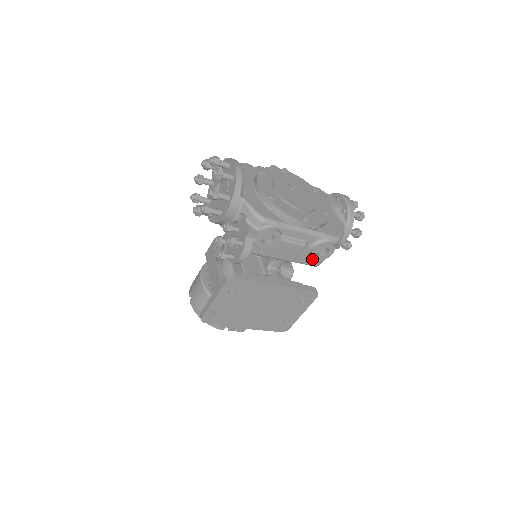
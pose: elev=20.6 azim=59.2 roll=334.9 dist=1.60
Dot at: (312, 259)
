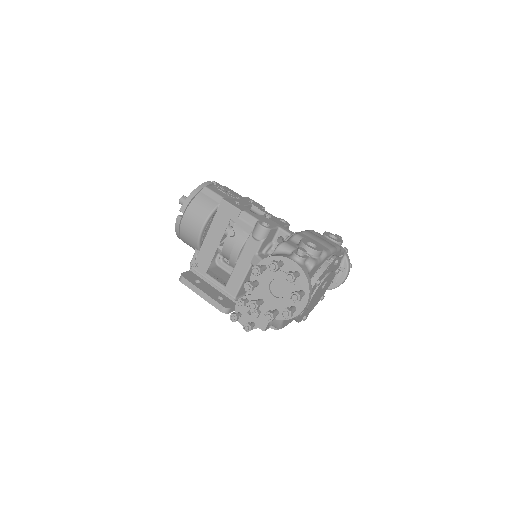
Dot at: occluded
